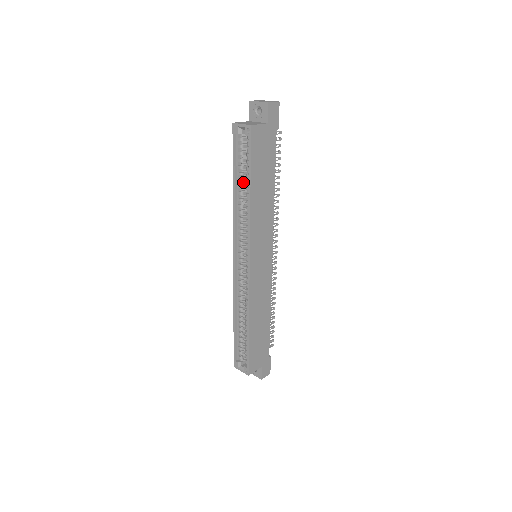
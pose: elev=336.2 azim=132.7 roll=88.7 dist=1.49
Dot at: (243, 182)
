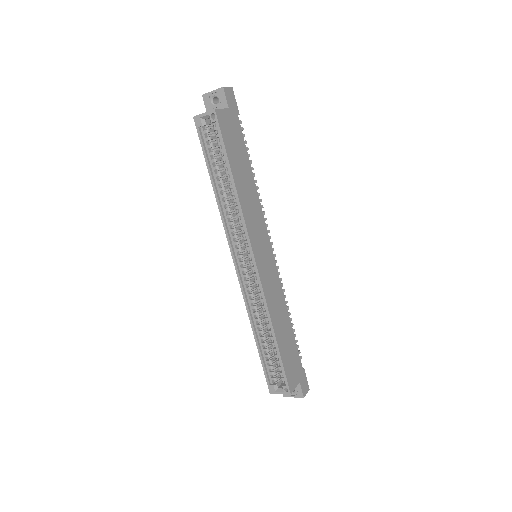
Dot at: (221, 176)
